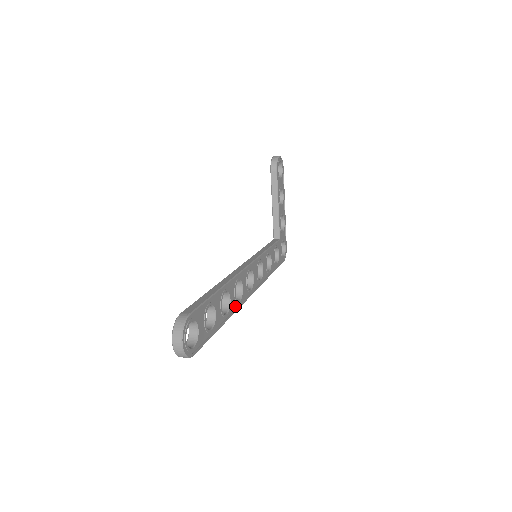
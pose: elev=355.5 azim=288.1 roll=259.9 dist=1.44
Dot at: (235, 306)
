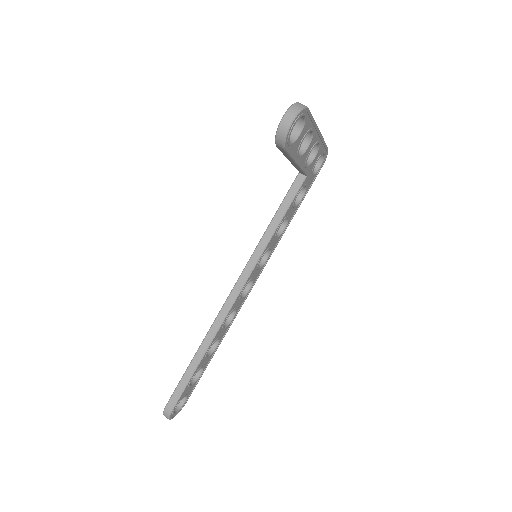
Dot at: (228, 327)
